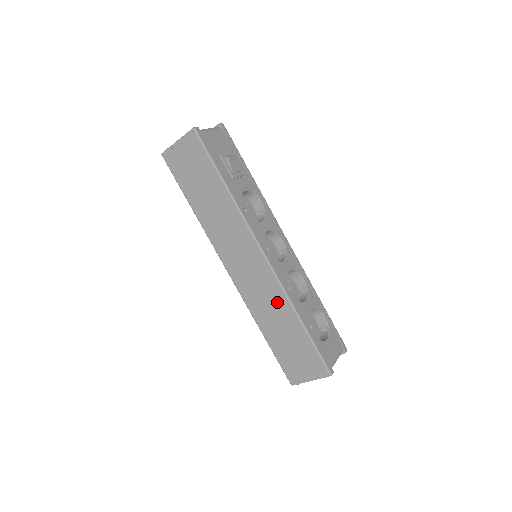
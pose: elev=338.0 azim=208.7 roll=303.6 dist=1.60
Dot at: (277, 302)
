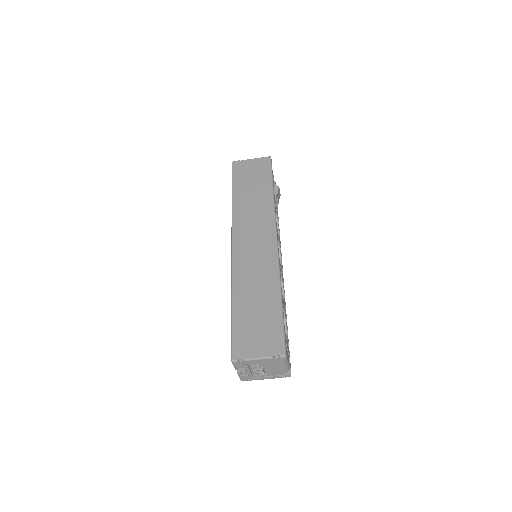
Dot at: (266, 277)
